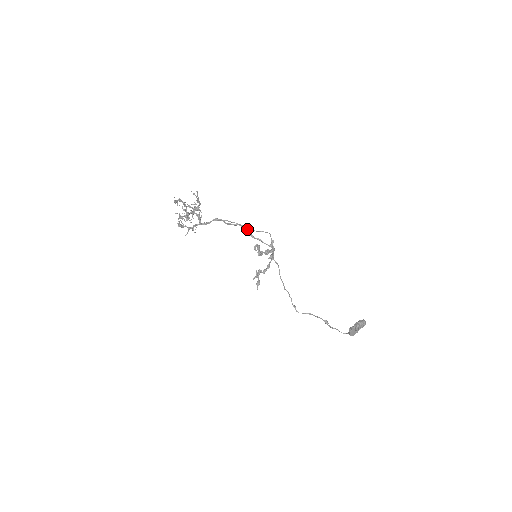
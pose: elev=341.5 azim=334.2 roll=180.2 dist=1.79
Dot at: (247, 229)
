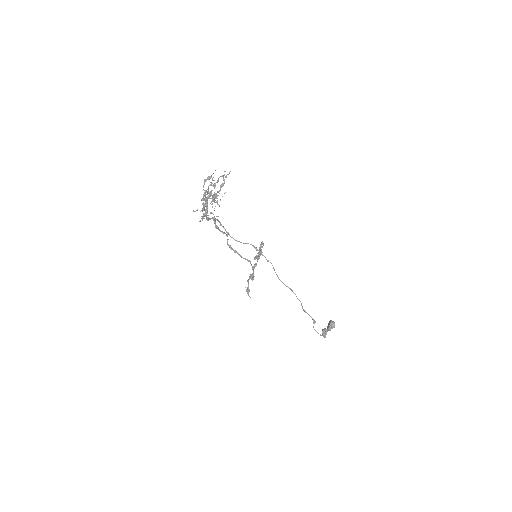
Dot at: (228, 239)
